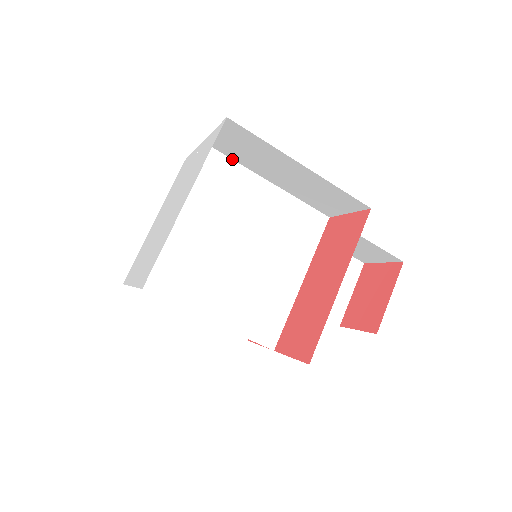
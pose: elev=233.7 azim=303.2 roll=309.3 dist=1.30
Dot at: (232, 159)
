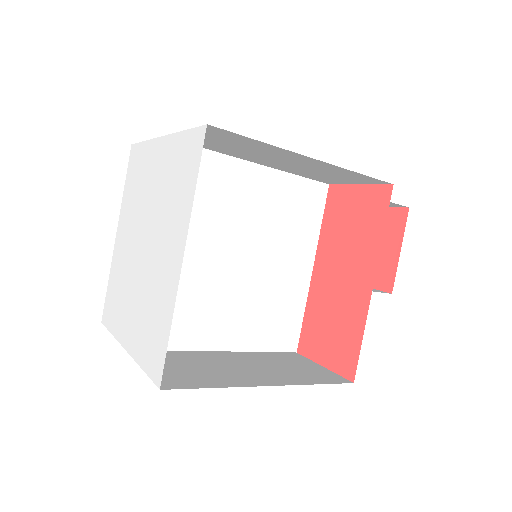
Dot at: (205, 148)
